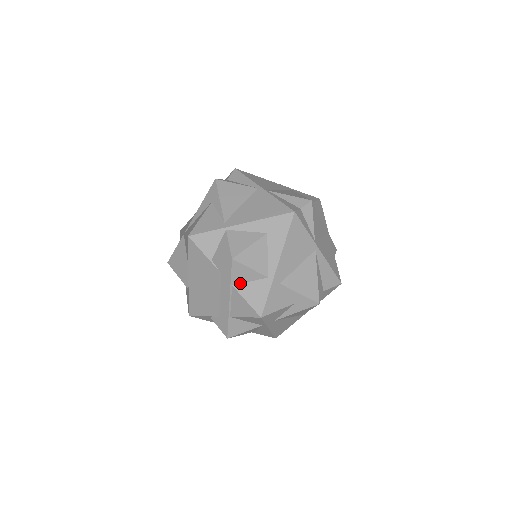
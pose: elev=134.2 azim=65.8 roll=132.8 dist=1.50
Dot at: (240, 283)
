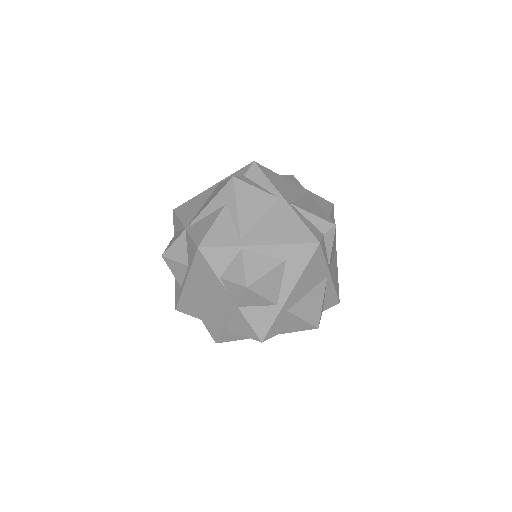
Dot at: (247, 306)
